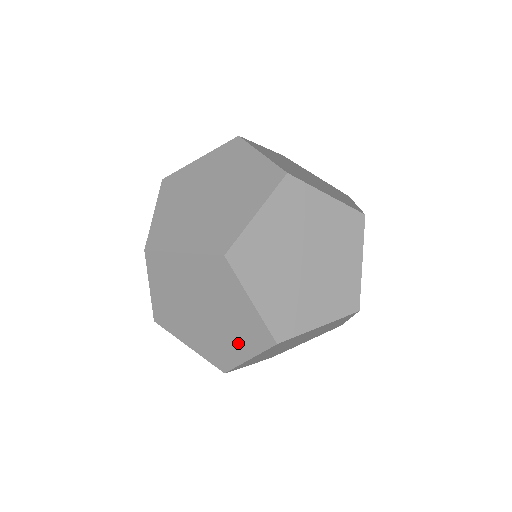
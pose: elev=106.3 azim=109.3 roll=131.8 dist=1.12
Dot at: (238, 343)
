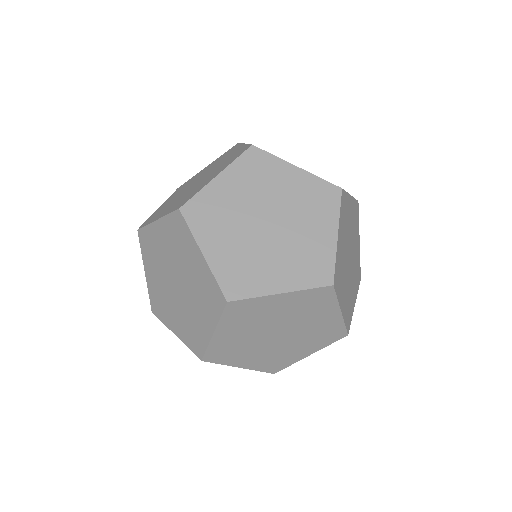
Dot at: (306, 347)
